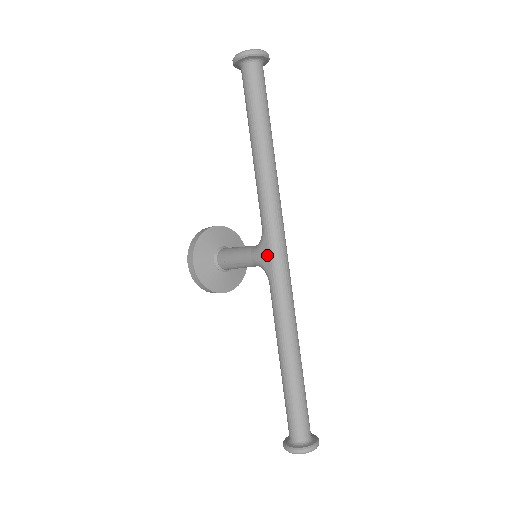
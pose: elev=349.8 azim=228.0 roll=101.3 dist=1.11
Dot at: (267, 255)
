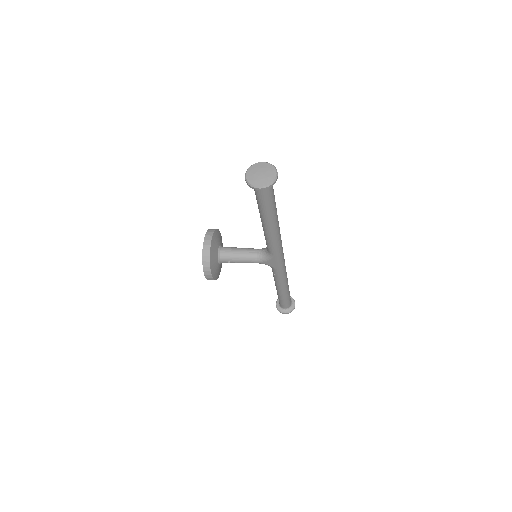
Dot at: (275, 263)
